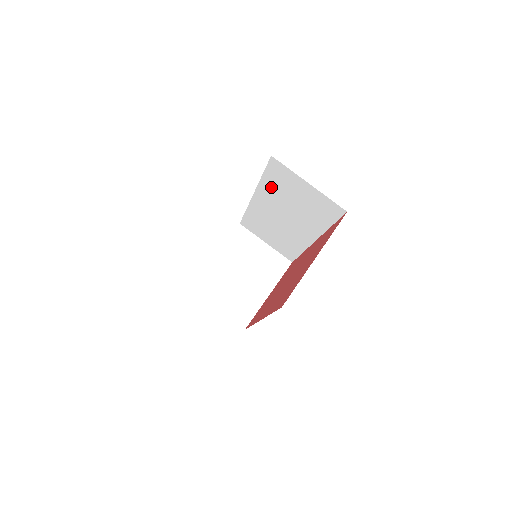
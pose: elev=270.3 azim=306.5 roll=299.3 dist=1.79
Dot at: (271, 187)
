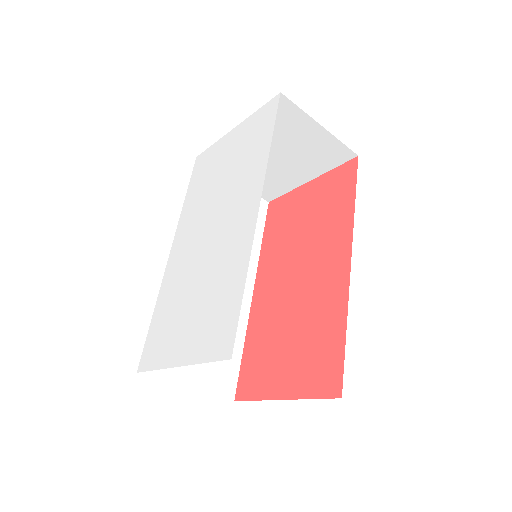
Dot at: occluded
